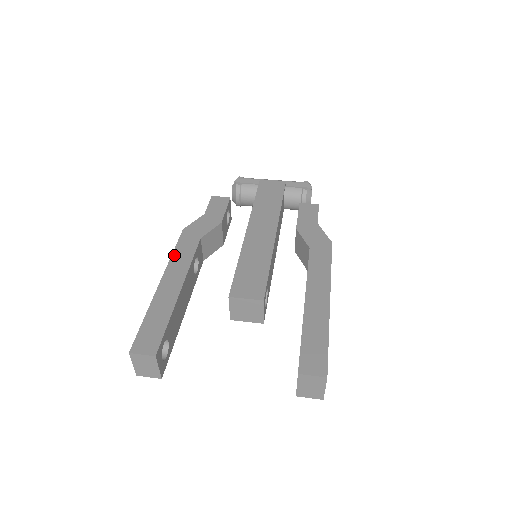
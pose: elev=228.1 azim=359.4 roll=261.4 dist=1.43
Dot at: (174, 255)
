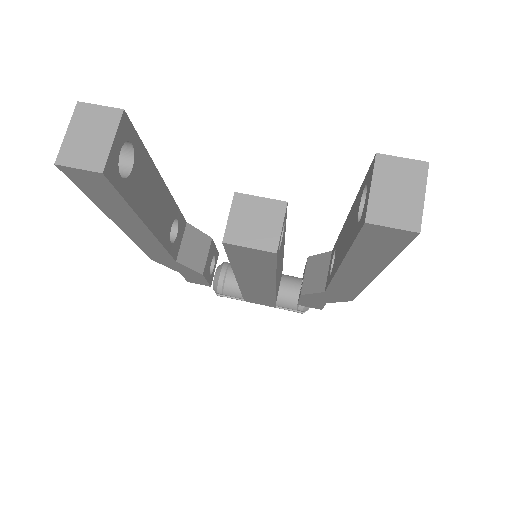
Dot at: occluded
